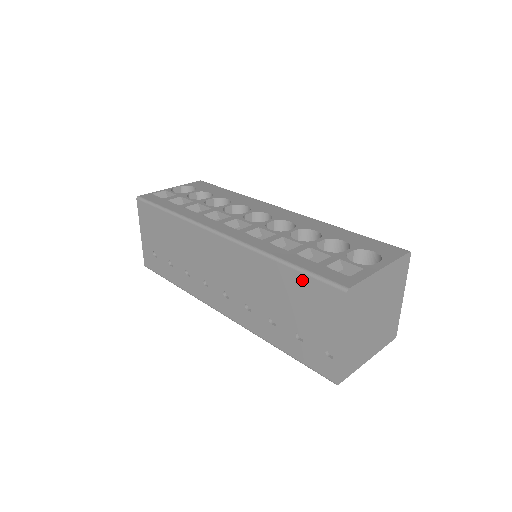
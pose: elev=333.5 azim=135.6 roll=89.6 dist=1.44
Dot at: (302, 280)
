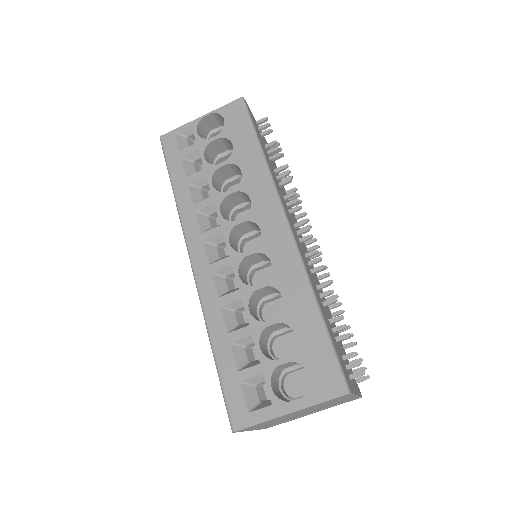
Dot at: occluded
